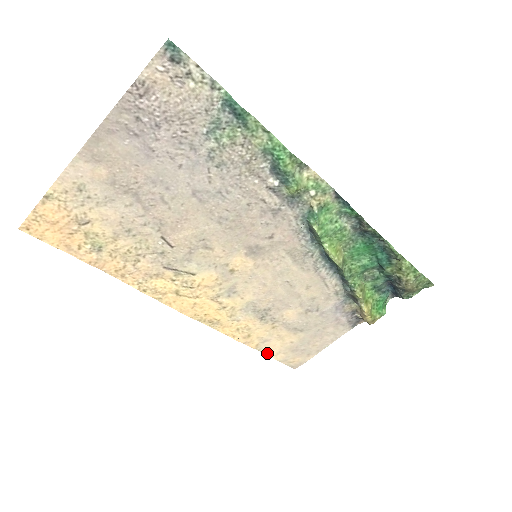
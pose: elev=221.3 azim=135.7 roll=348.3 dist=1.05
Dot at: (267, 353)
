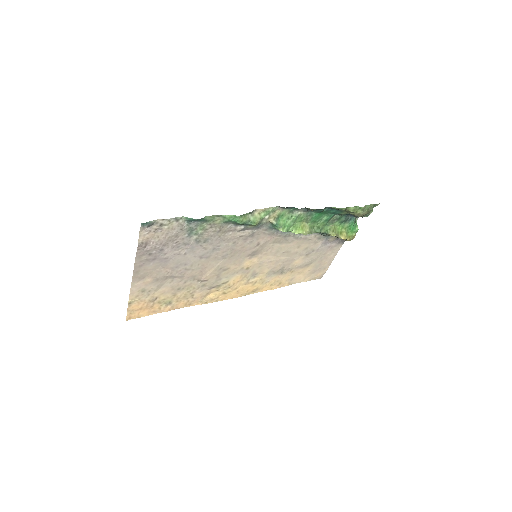
Dot at: (298, 282)
